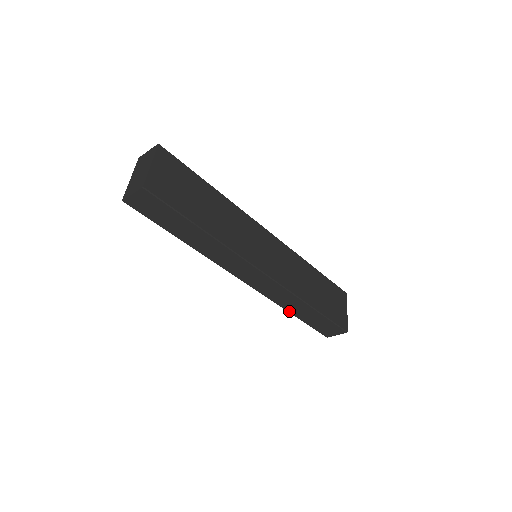
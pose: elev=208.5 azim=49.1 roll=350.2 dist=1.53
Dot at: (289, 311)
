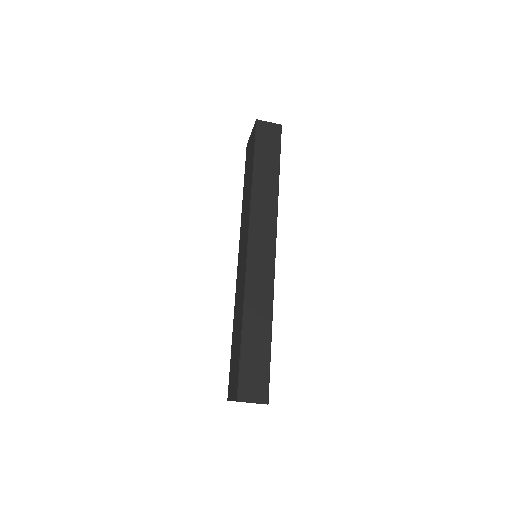
Dot at: (245, 319)
